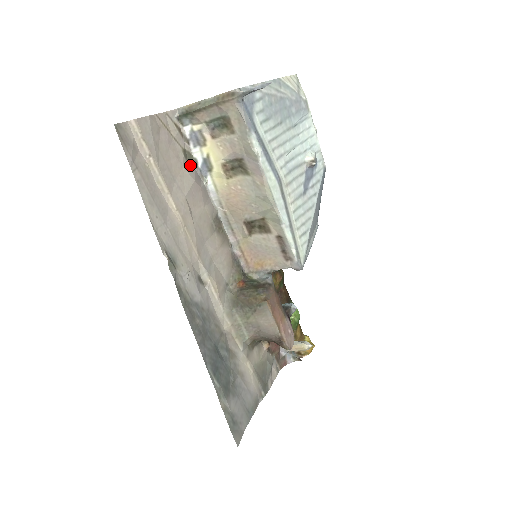
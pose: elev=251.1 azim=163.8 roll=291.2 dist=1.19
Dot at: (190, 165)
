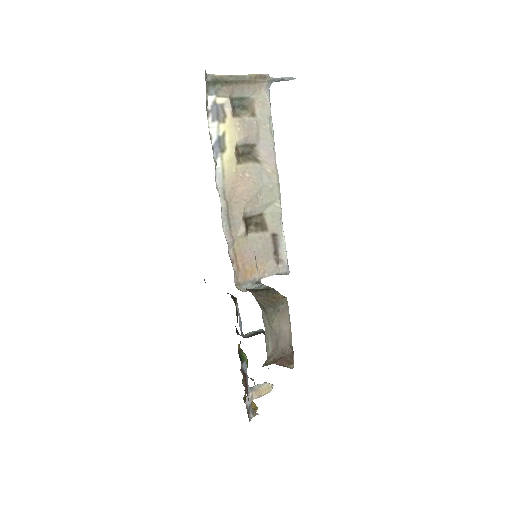
Dot at: occluded
